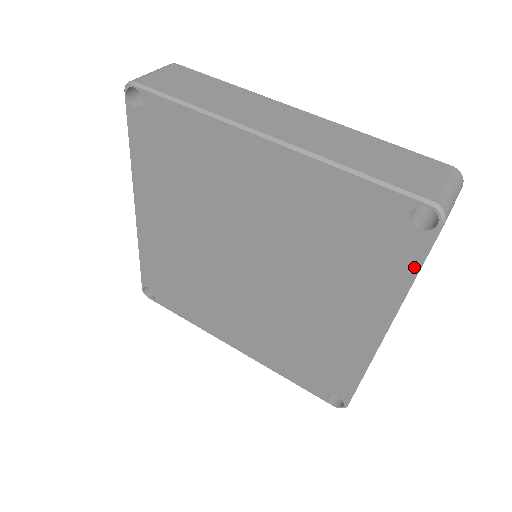
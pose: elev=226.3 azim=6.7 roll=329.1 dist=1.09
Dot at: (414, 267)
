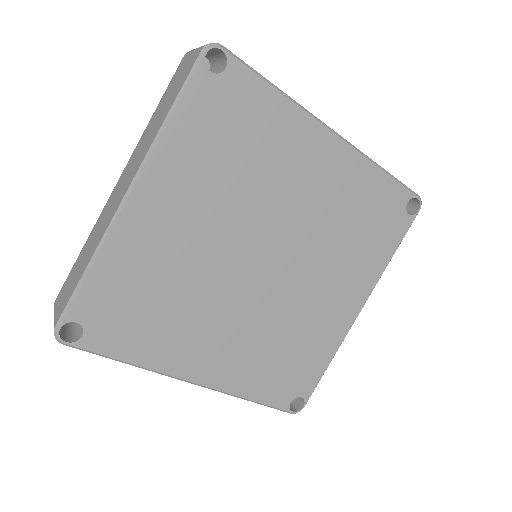
Dot at: (398, 244)
